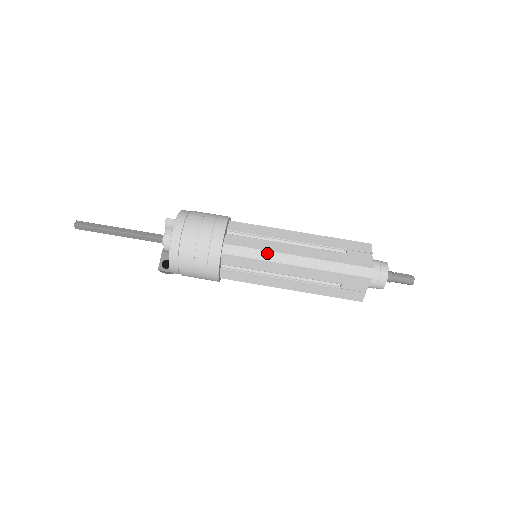
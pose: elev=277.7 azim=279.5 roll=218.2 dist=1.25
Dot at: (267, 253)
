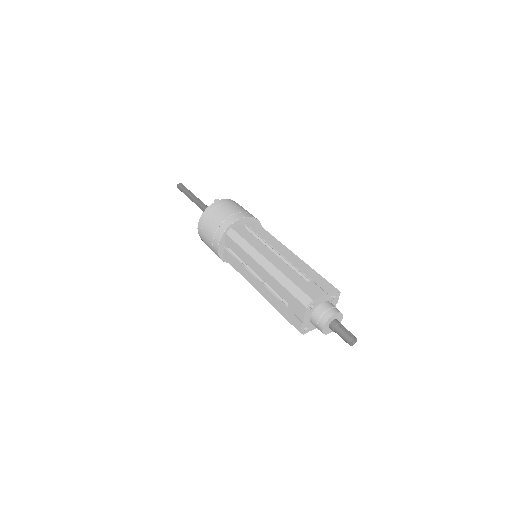
Dot at: (251, 248)
